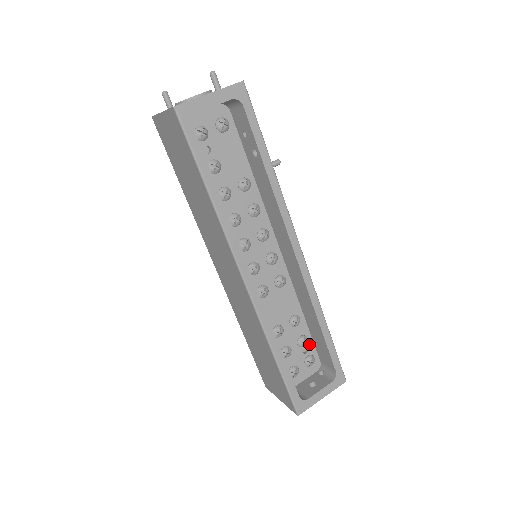
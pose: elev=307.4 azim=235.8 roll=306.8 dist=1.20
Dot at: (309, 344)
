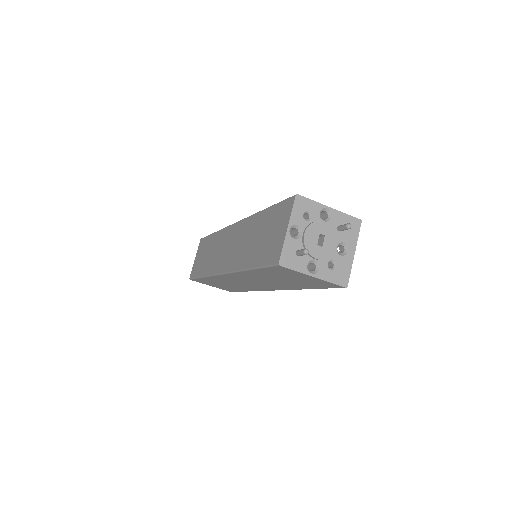
Dot at: occluded
